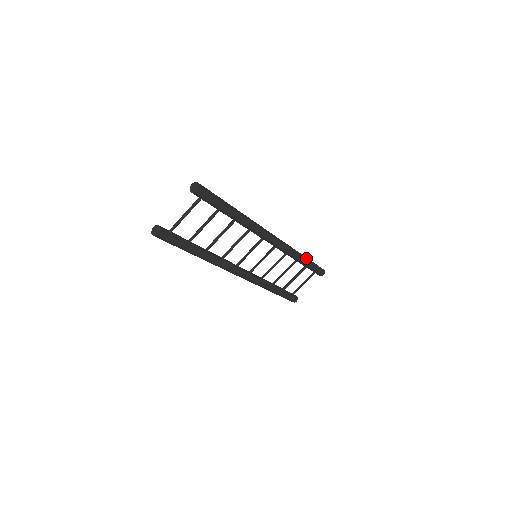
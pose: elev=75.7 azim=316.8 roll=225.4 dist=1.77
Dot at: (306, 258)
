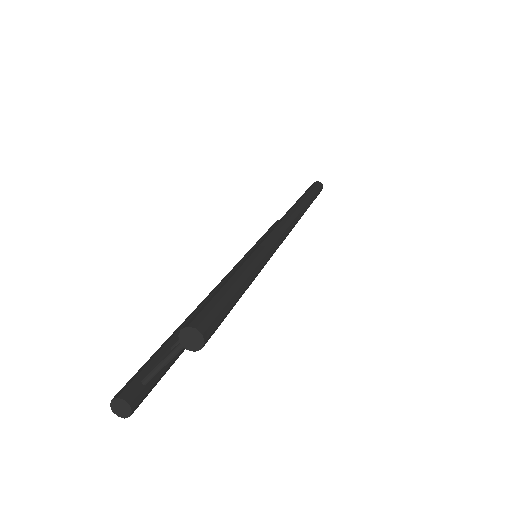
Dot at: (310, 199)
